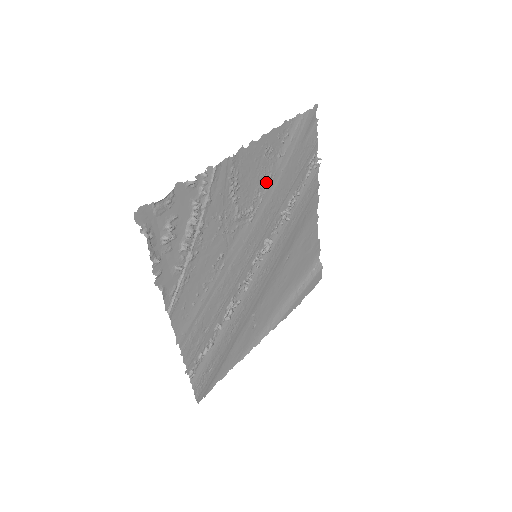
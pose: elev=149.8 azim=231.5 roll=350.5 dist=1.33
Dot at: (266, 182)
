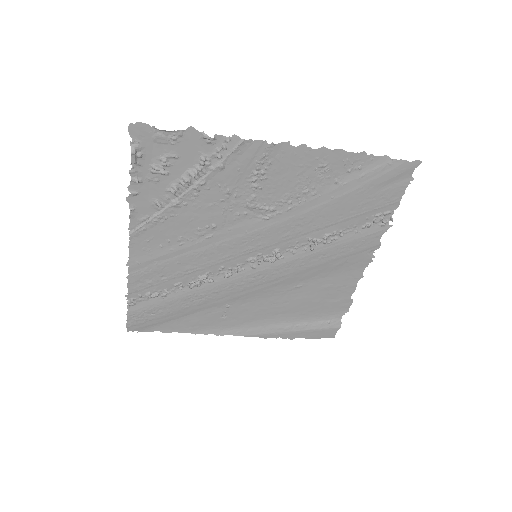
Dot at: (305, 196)
